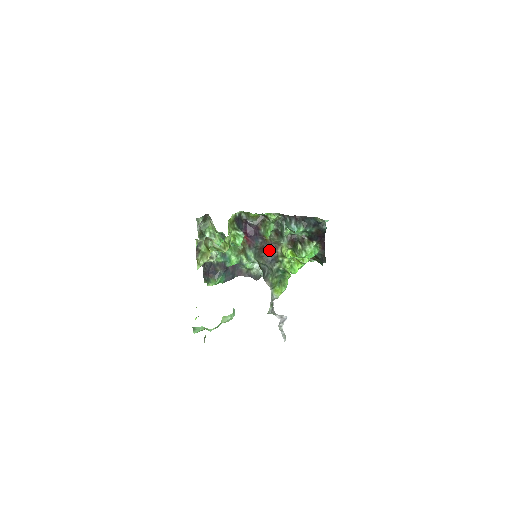
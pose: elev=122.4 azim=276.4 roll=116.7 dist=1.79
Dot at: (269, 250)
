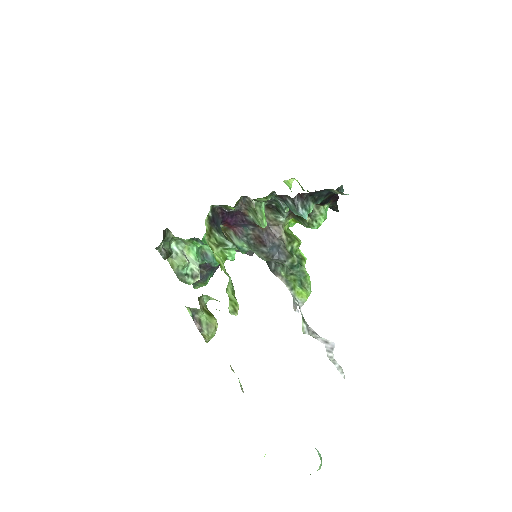
Dot at: (271, 242)
